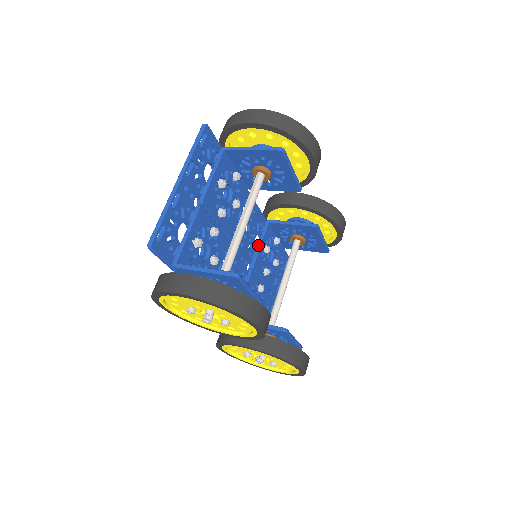
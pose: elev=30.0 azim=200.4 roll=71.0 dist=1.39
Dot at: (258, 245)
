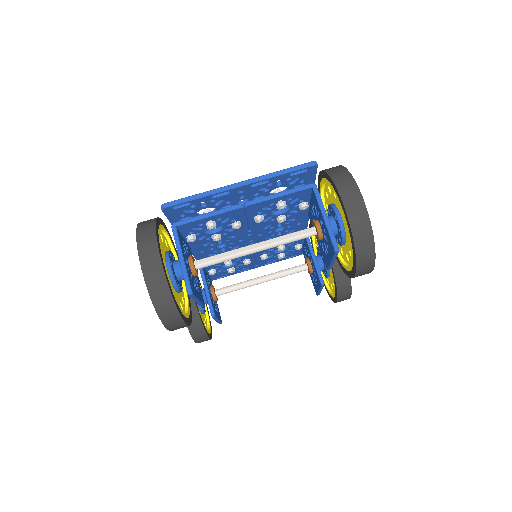
Dot at: occluded
